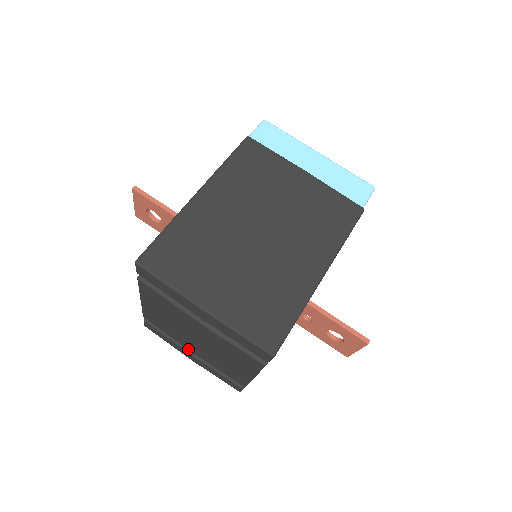
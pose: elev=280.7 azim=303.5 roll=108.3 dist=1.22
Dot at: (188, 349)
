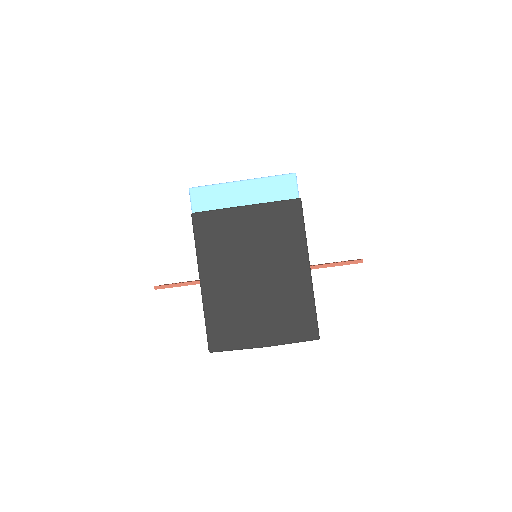
Dot at: occluded
